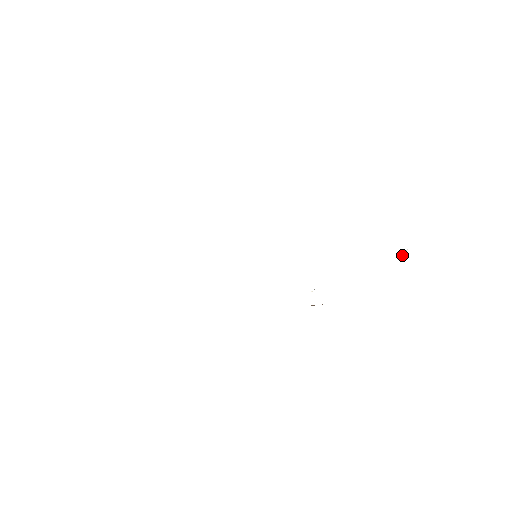
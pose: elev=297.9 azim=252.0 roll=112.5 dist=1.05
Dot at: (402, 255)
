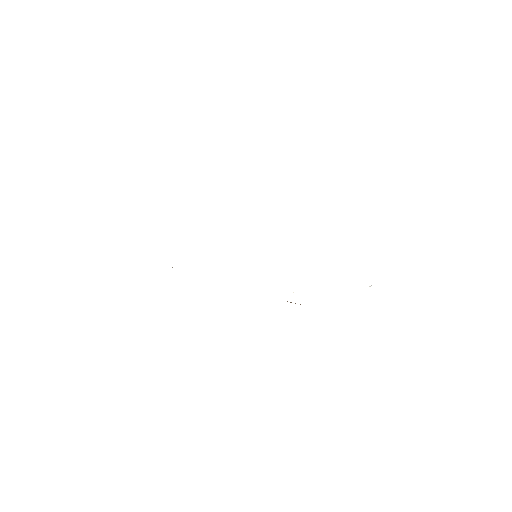
Dot at: occluded
